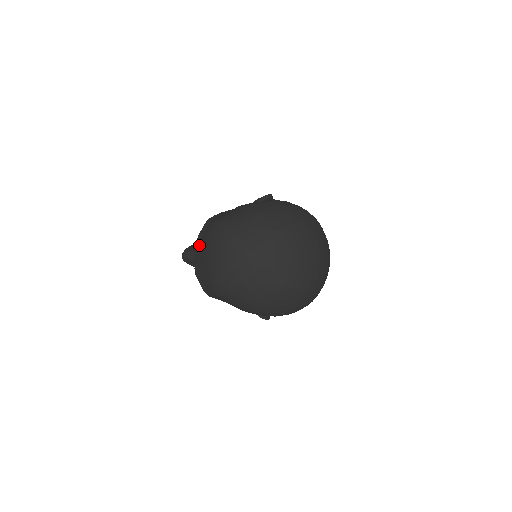
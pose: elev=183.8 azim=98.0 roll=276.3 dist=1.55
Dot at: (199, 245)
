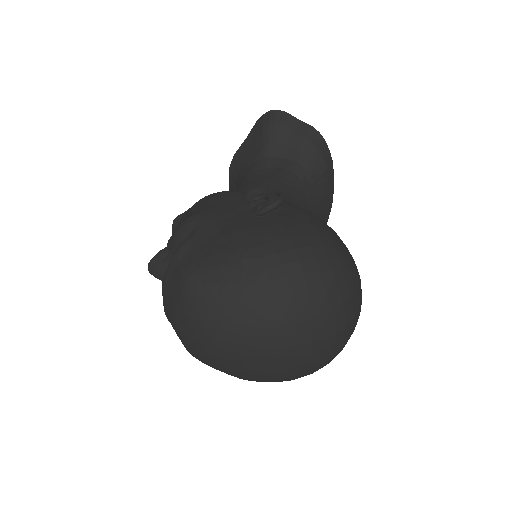
Dot at: (166, 292)
